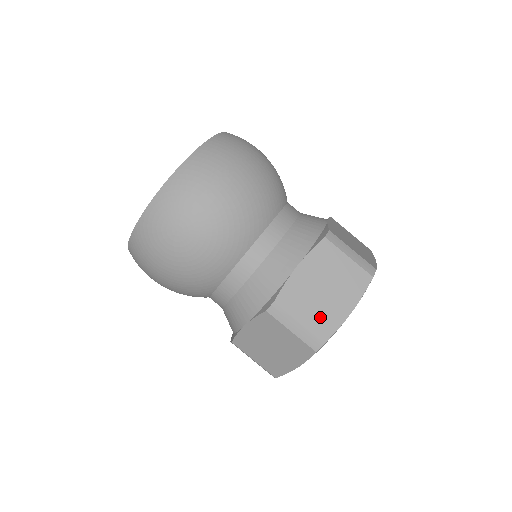
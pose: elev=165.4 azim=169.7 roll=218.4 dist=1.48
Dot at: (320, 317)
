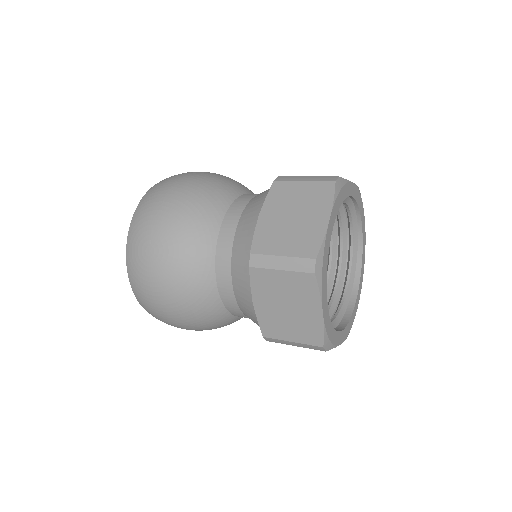
Dot at: (300, 240)
